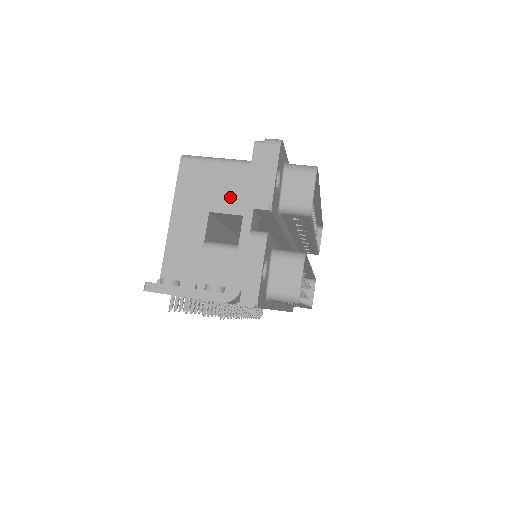
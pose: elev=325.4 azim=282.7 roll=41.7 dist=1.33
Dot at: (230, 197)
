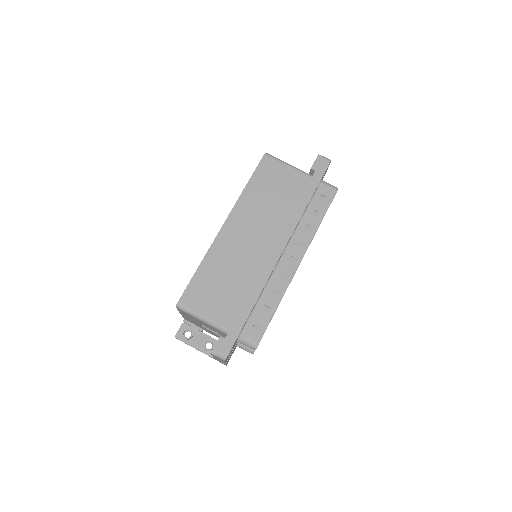
Dot at: (210, 328)
